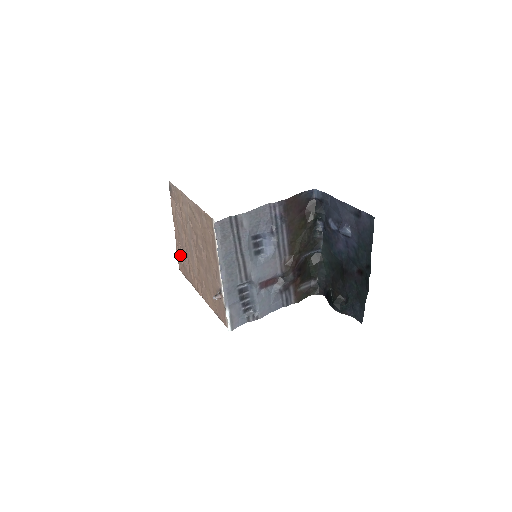
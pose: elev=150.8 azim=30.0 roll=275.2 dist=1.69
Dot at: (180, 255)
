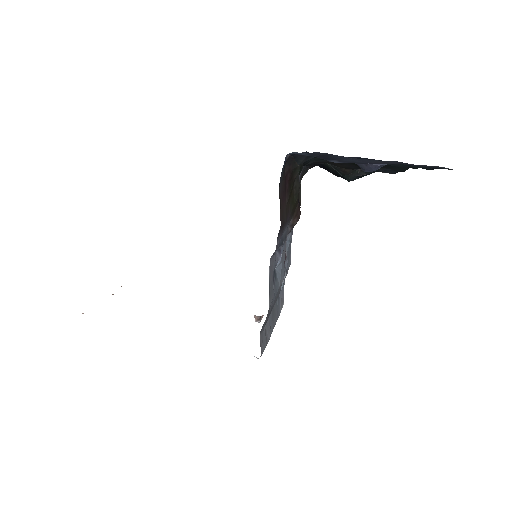
Dot at: occluded
